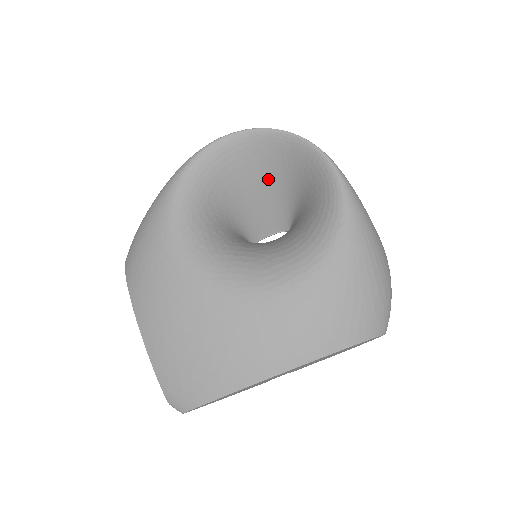
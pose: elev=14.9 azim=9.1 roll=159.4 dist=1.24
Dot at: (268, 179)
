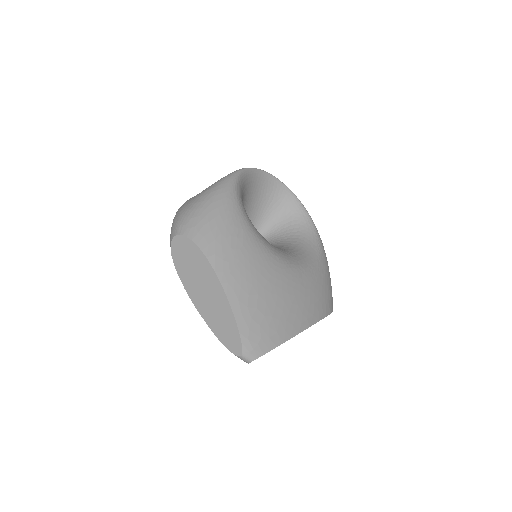
Dot at: (256, 207)
